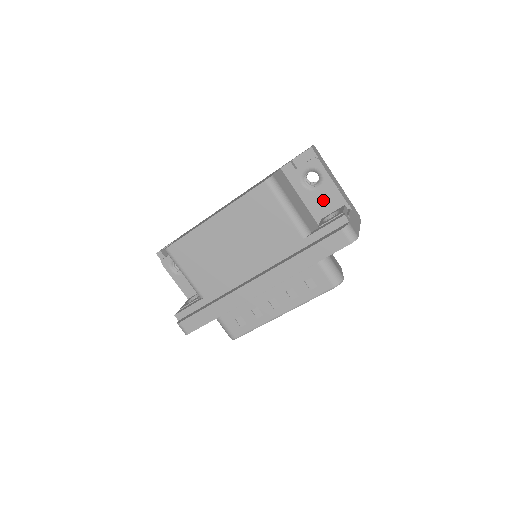
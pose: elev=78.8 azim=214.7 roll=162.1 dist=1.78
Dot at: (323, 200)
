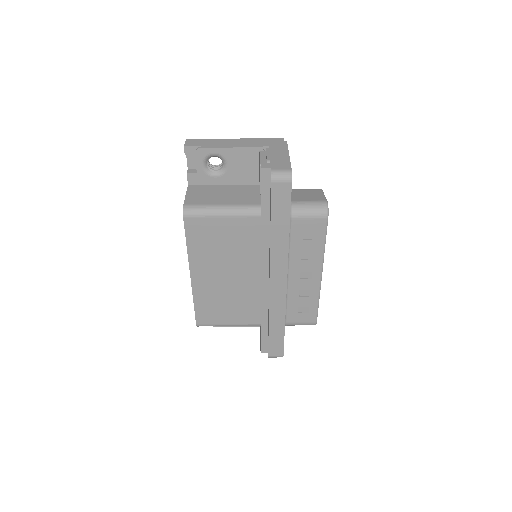
Dot at: (242, 167)
